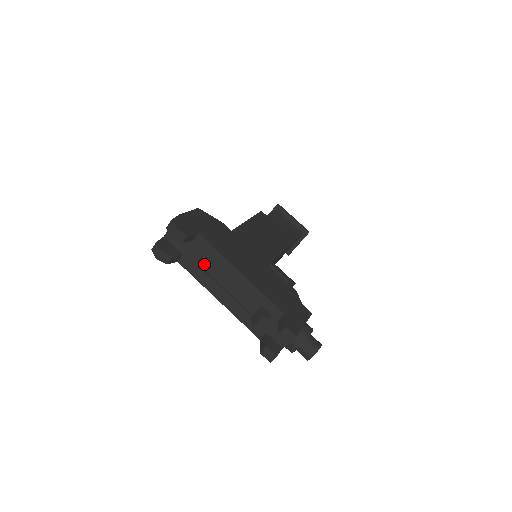
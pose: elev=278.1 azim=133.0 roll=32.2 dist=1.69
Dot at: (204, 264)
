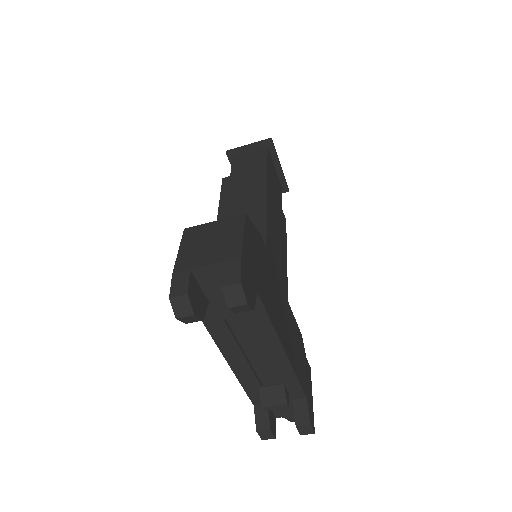
Dot at: (234, 321)
